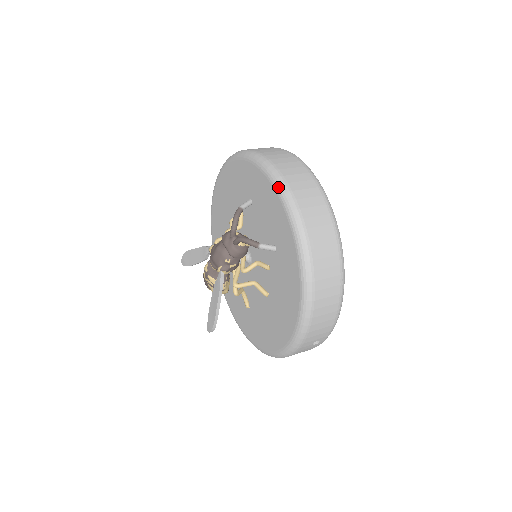
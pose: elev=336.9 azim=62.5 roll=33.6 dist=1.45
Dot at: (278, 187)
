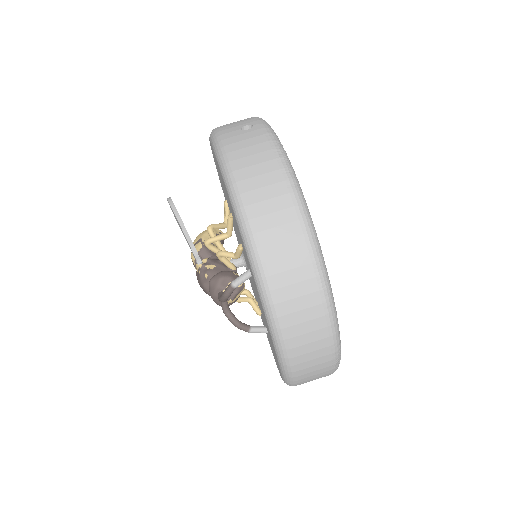
Dot at: (276, 348)
